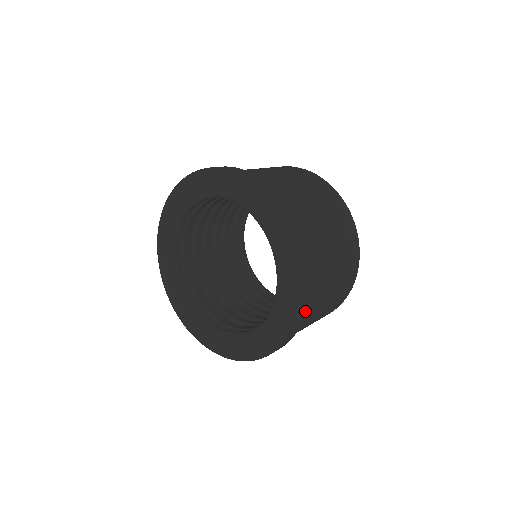
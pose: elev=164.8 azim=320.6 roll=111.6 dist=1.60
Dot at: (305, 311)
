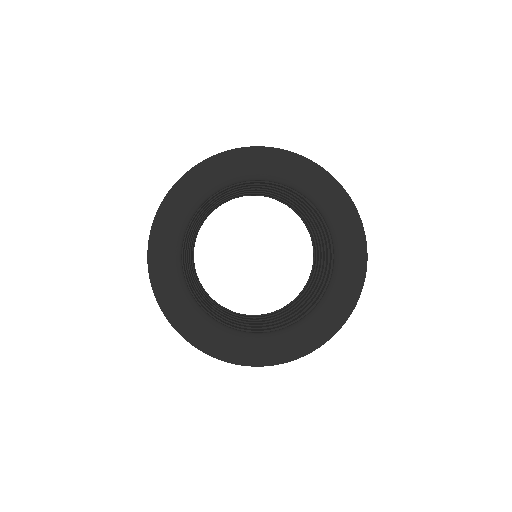
Dot at: occluded
